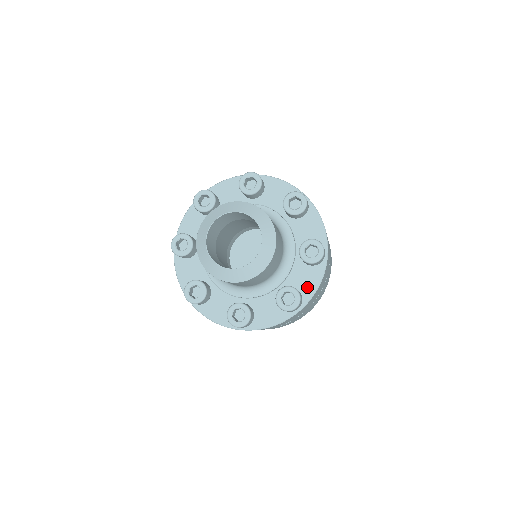
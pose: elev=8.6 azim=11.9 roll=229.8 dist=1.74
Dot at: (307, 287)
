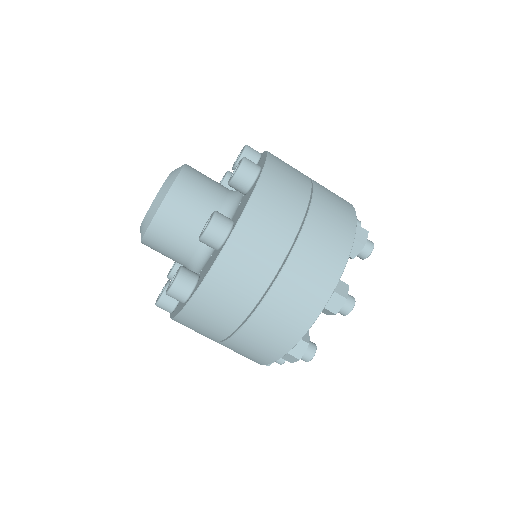
Dot at: (241, 211)
